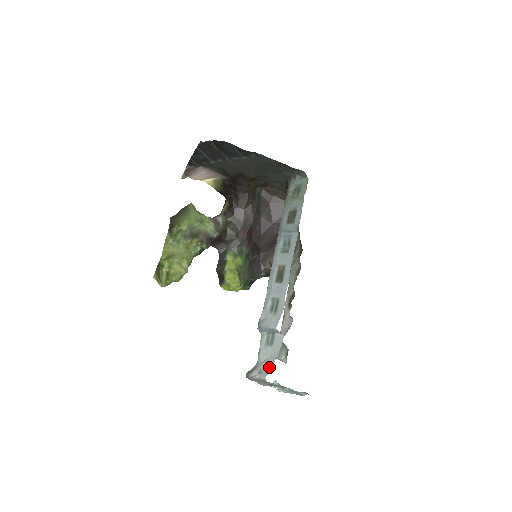
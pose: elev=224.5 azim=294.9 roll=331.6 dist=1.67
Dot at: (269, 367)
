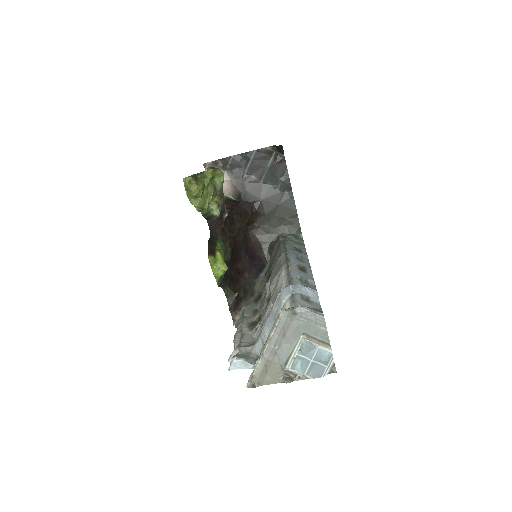
Dot at: occluded
